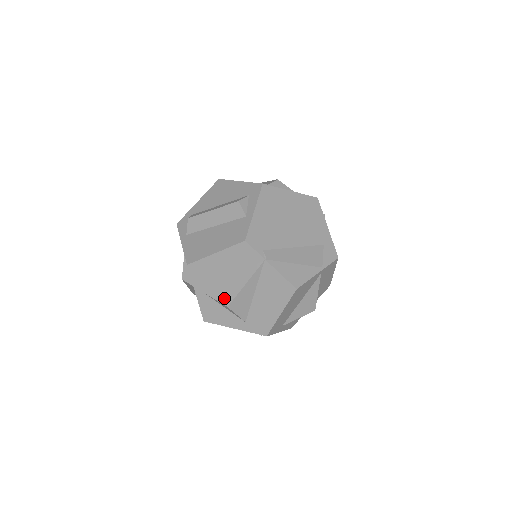
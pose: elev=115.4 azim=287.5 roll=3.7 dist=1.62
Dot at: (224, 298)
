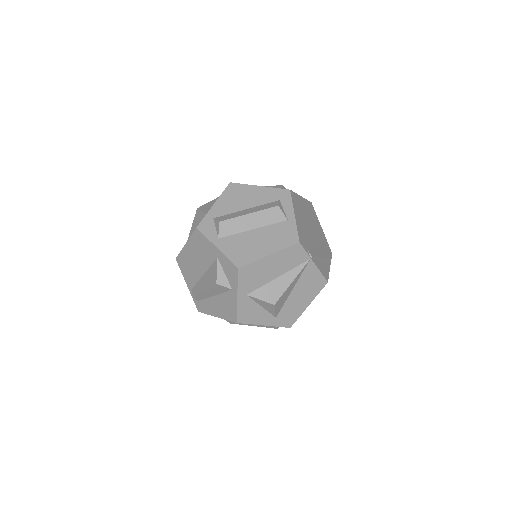
Dot at: (270, 297)
